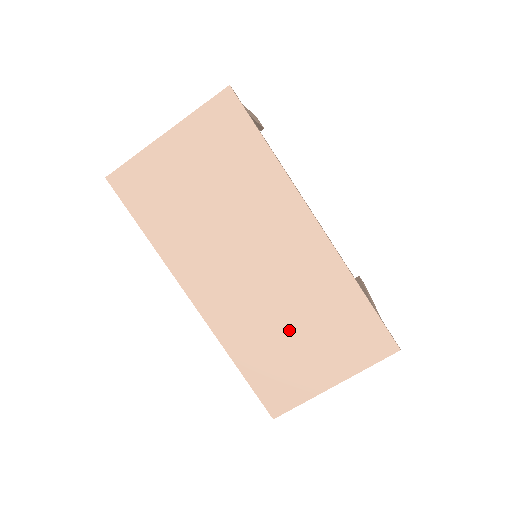
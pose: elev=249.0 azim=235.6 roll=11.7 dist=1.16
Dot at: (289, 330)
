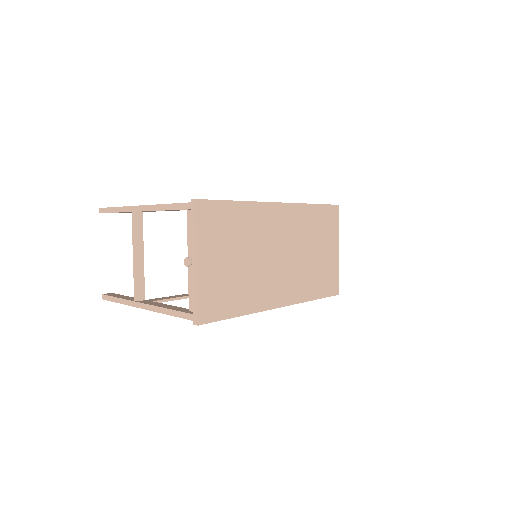
Dot at: (312, 257)
